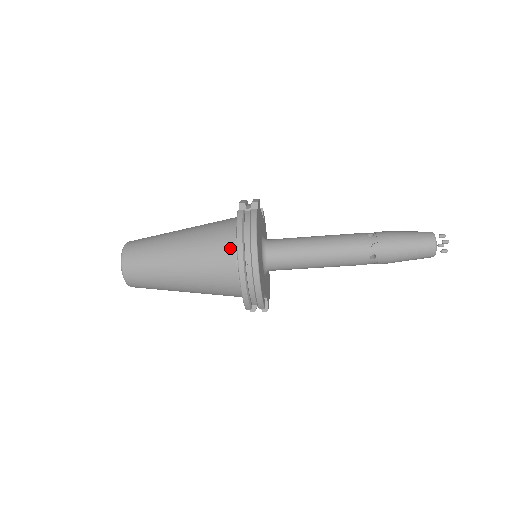
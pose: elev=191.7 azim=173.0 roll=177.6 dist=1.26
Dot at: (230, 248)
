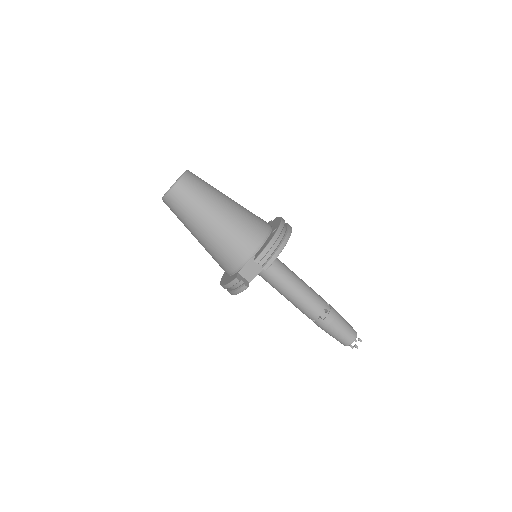
Dot at: (267, 224)
